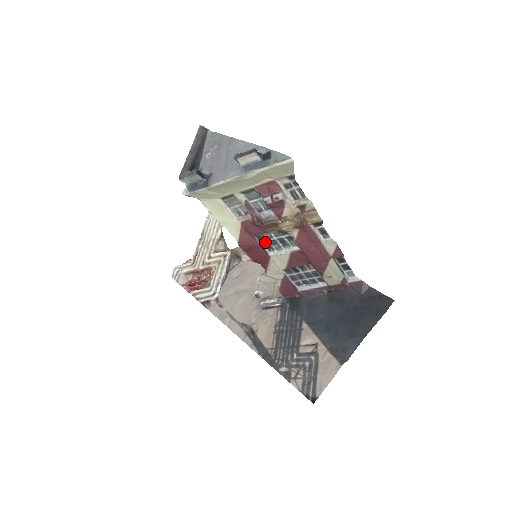
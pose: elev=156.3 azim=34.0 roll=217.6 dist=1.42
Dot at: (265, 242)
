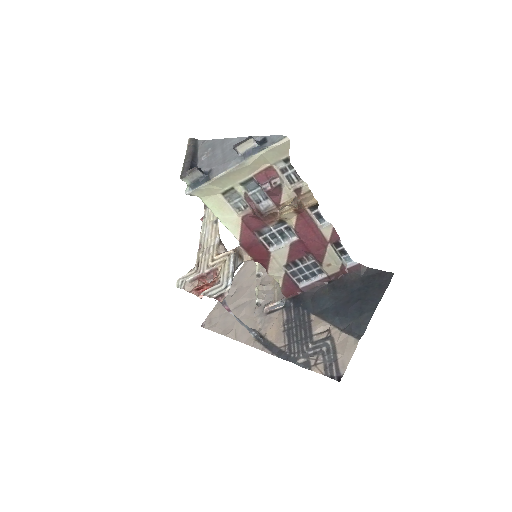
Dot at: (265, 237)
